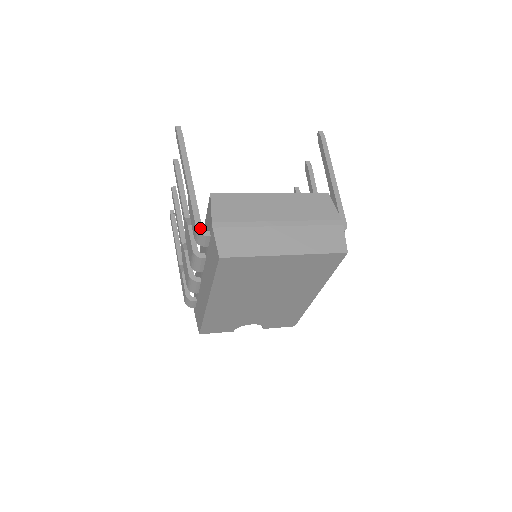
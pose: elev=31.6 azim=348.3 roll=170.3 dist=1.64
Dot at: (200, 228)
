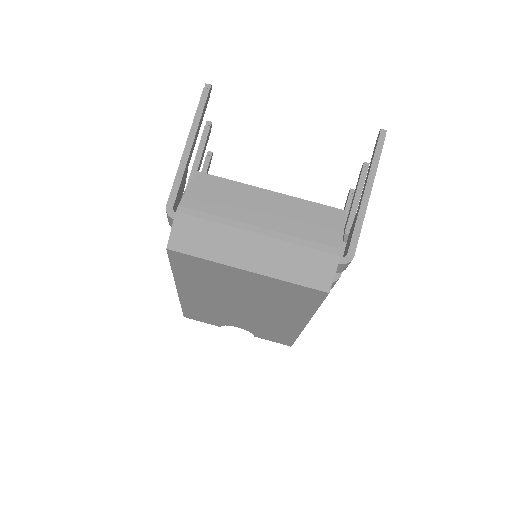
Dot at: (170, 207)
